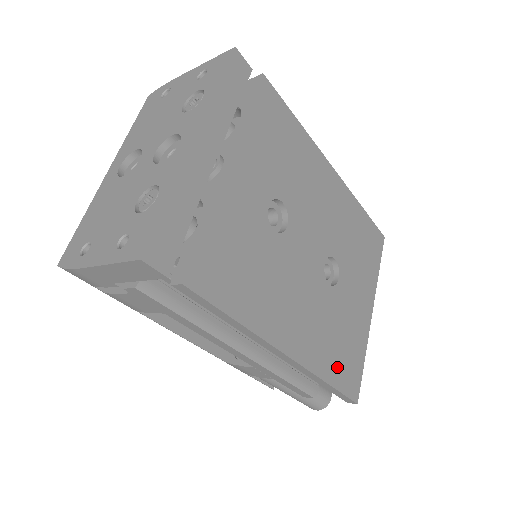
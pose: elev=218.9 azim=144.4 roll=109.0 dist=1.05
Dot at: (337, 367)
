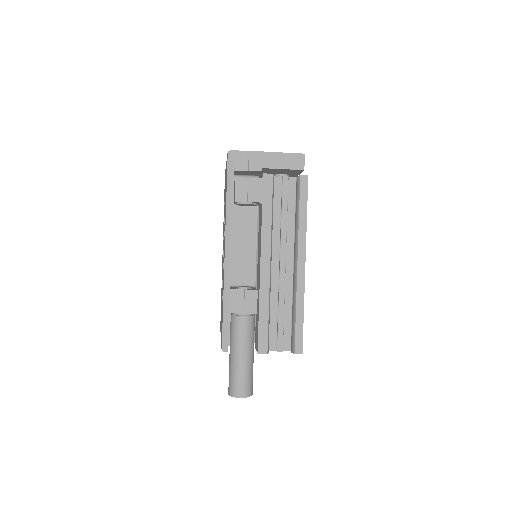
Dot at: occluded
